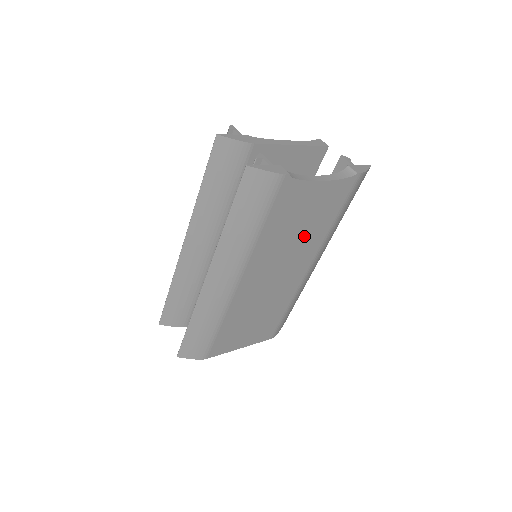
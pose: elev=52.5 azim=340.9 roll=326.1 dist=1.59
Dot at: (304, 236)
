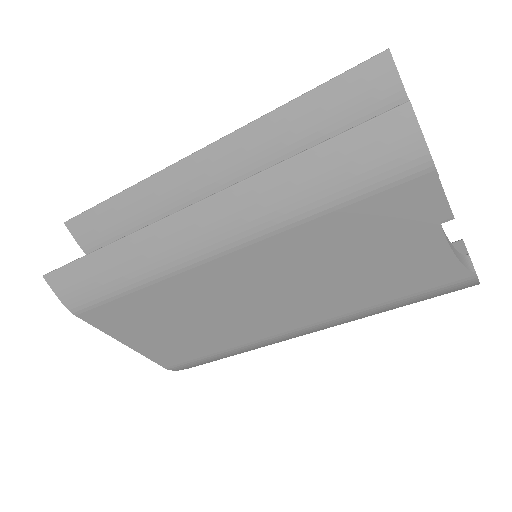
Dot at: (342, 283)
